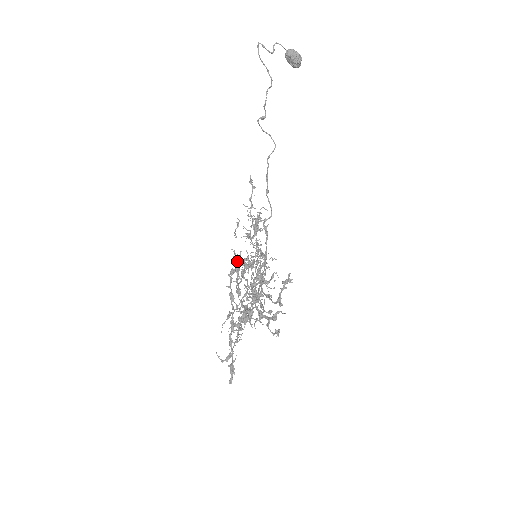
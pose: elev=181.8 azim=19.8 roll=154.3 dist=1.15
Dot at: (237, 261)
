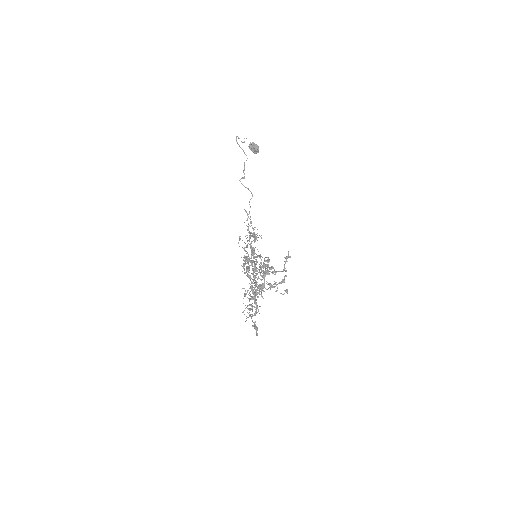
Dot at: (247, 256)
